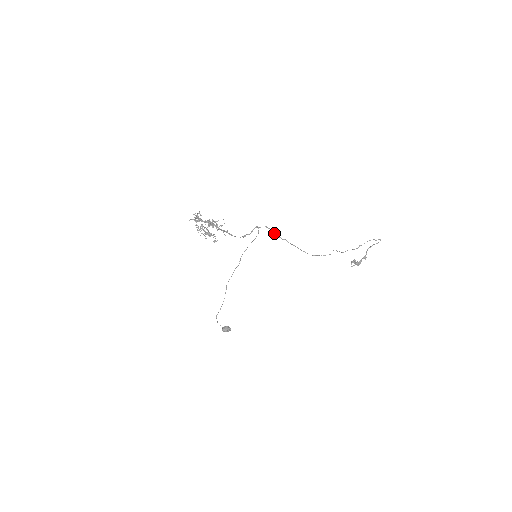
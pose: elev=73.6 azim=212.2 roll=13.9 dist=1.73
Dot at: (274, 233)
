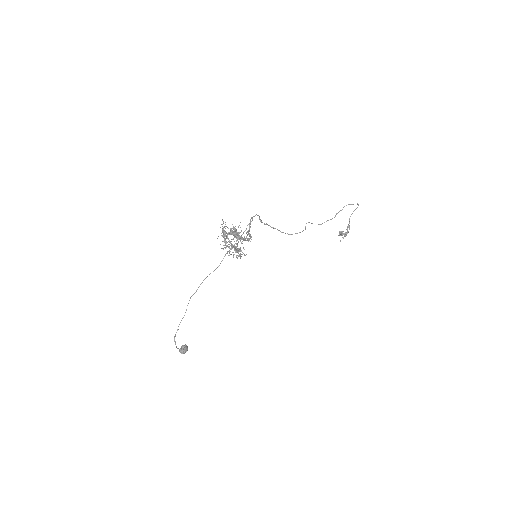
Dot at: (259, 219)
